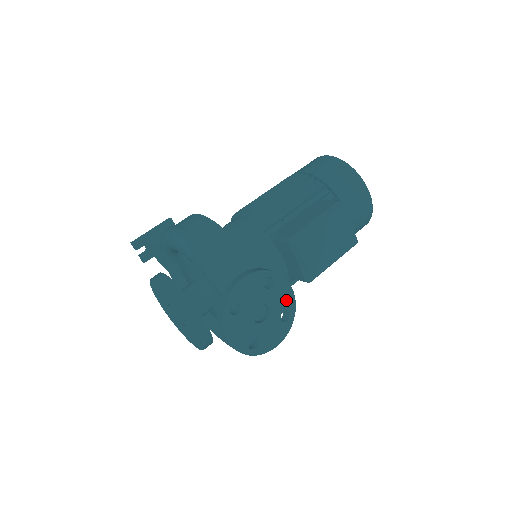
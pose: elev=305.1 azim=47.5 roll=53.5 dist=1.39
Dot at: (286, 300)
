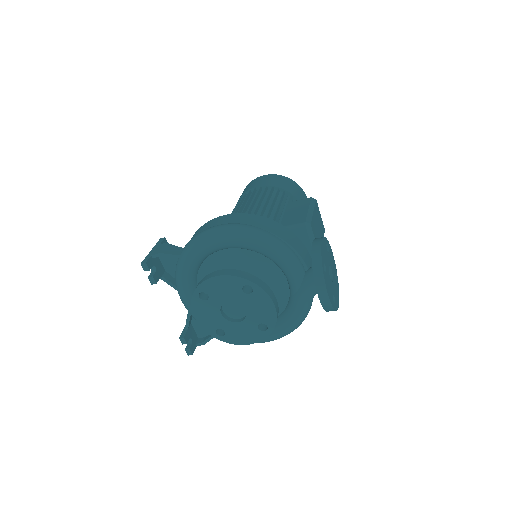
Dot at: (333, 264)
